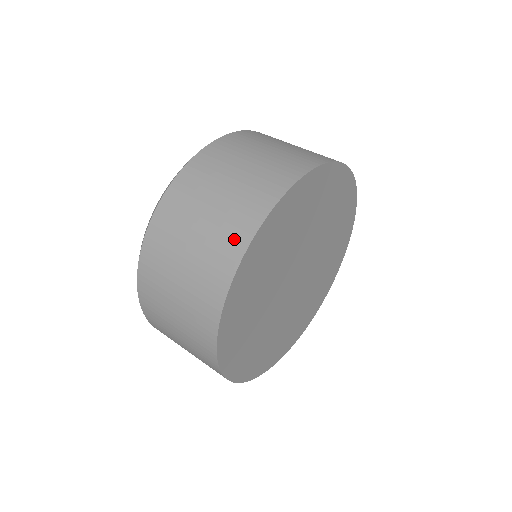
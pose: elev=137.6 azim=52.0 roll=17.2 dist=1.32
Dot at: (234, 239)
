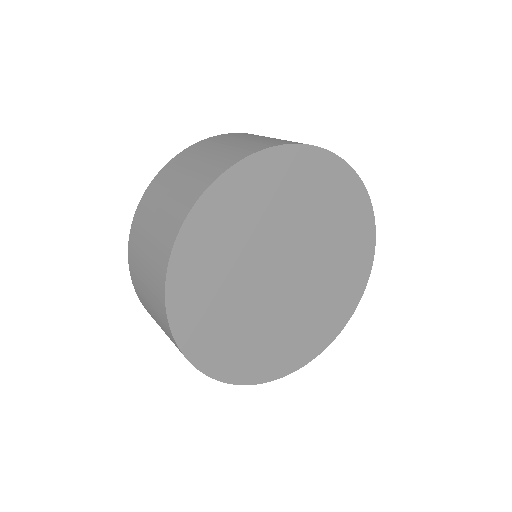
Dot at: (195, 190)
